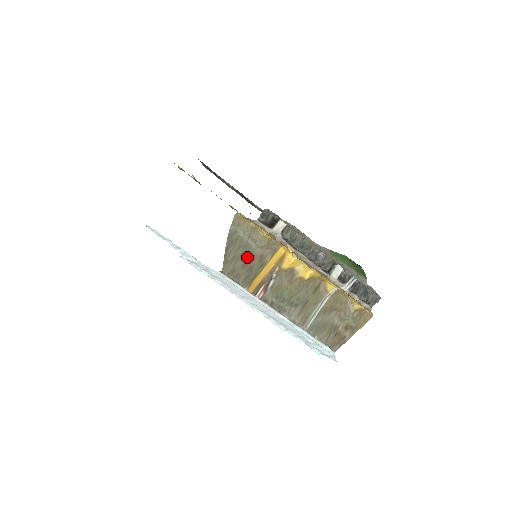
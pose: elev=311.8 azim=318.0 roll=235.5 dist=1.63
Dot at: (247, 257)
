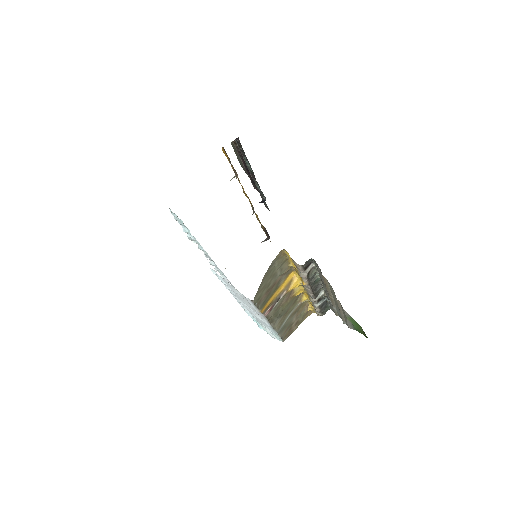
Dot at: (271, 284)
